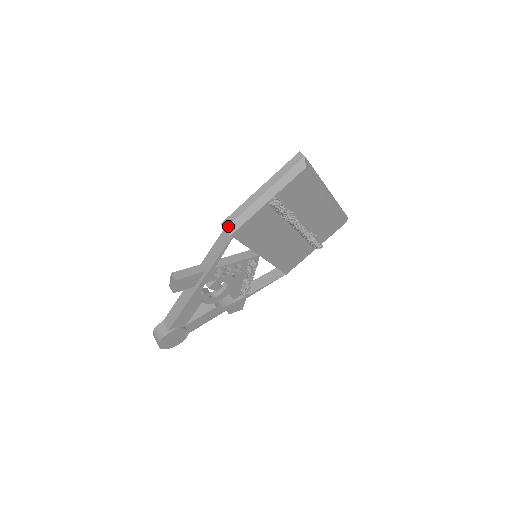
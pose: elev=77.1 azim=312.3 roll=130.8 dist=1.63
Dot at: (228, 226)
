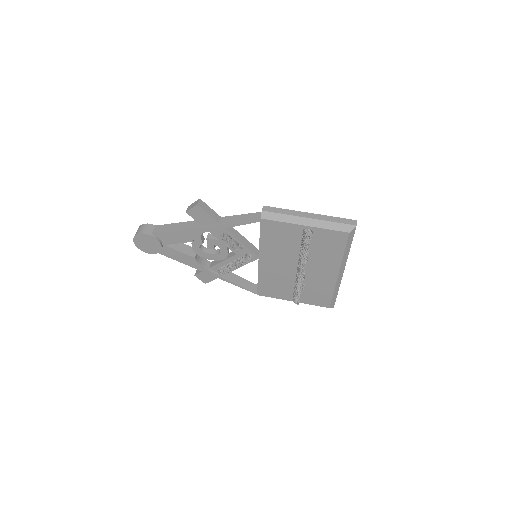
Dot at: (266, 211)
